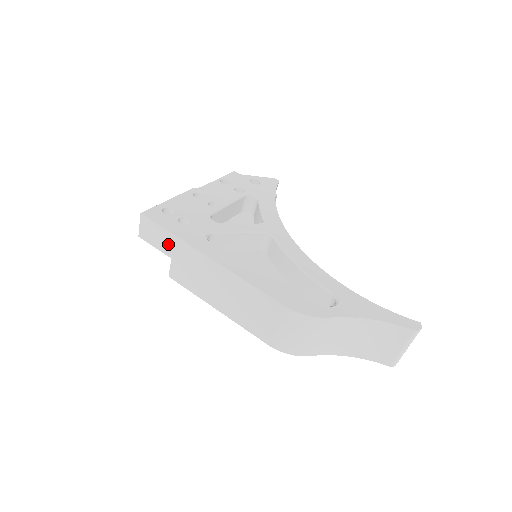
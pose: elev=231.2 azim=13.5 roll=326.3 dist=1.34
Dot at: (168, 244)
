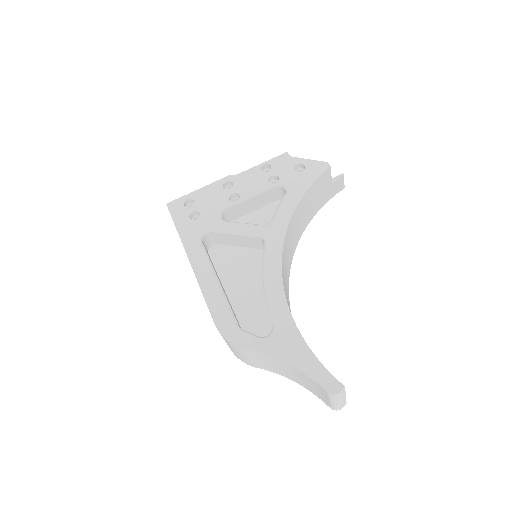
Dot at: occluded
